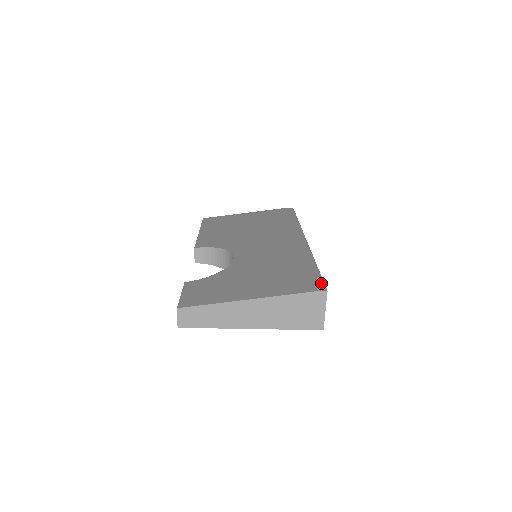
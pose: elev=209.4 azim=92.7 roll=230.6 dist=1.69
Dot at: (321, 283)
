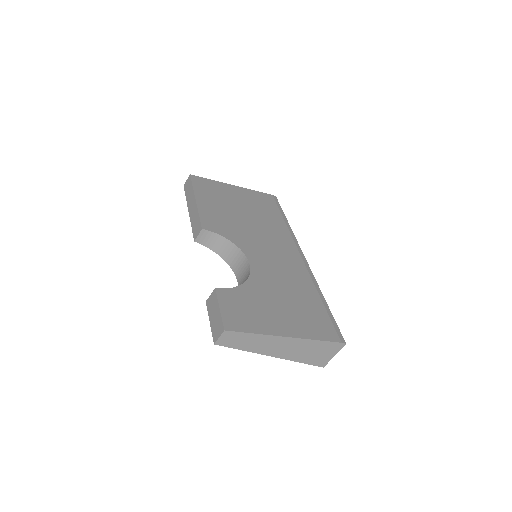
Dot at: (339, 331)
